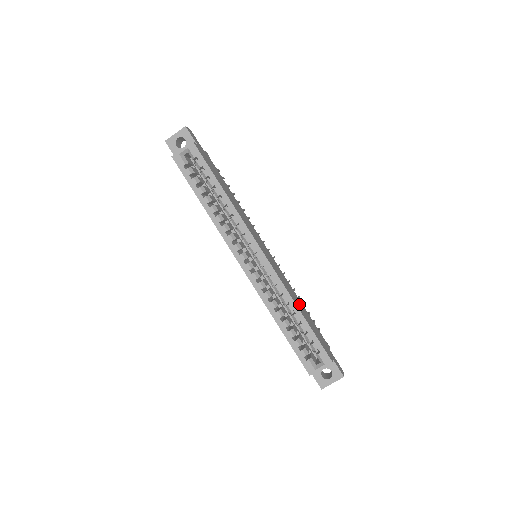
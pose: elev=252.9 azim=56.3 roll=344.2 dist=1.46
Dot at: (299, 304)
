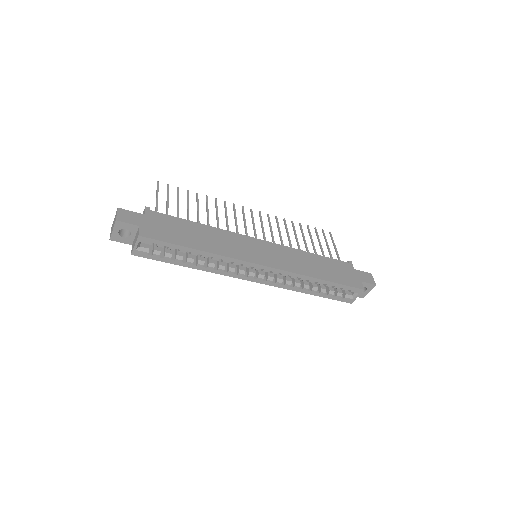
Dot at: (314, 265)
